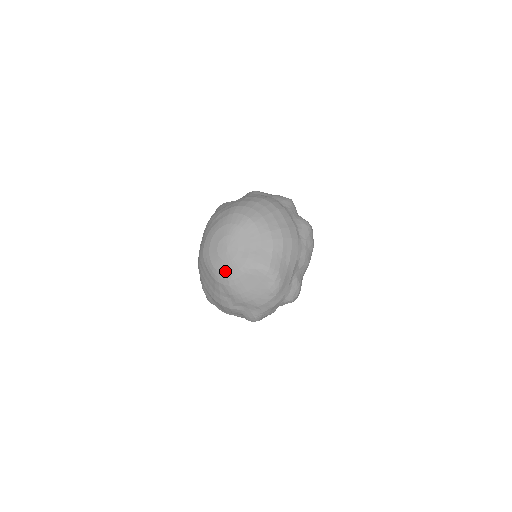
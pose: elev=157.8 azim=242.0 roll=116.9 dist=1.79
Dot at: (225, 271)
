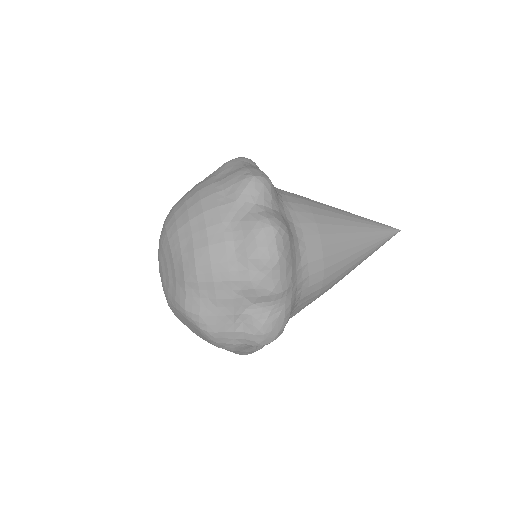
Dot at: occluded
